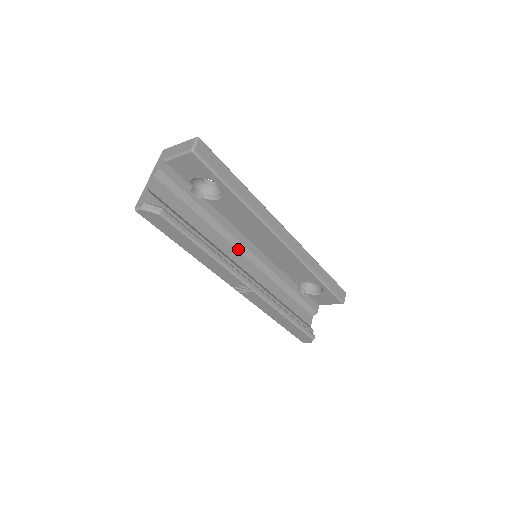
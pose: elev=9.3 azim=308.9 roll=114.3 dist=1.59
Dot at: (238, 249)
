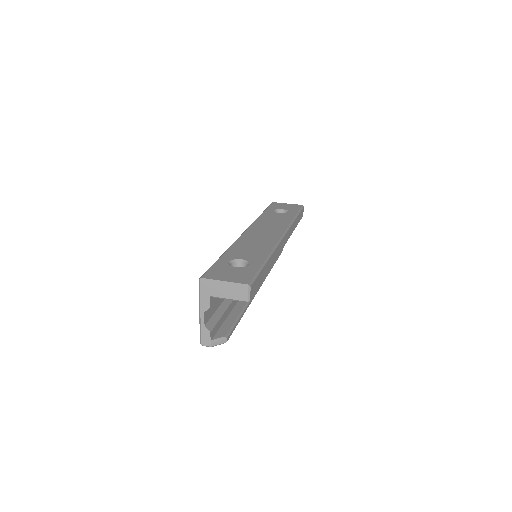
Dot at: occluded
